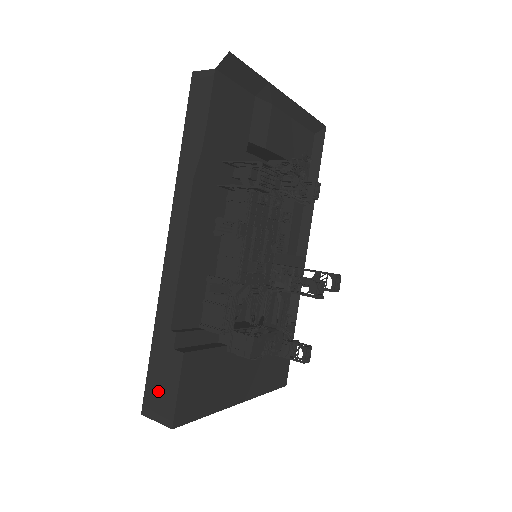
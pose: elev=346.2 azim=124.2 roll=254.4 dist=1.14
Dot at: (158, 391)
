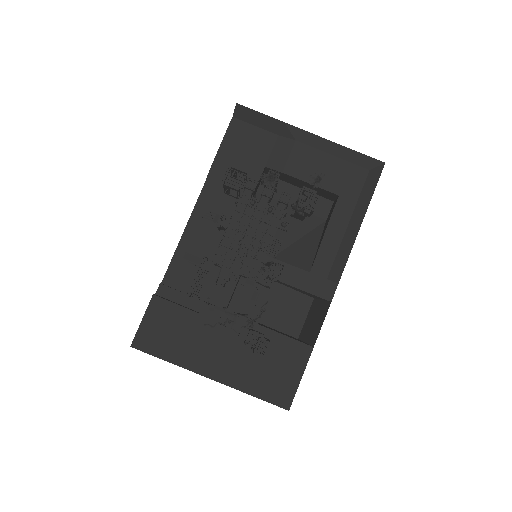
Dot at: occluded
